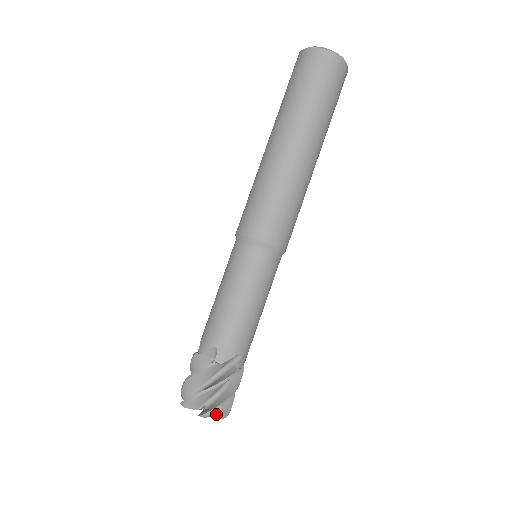
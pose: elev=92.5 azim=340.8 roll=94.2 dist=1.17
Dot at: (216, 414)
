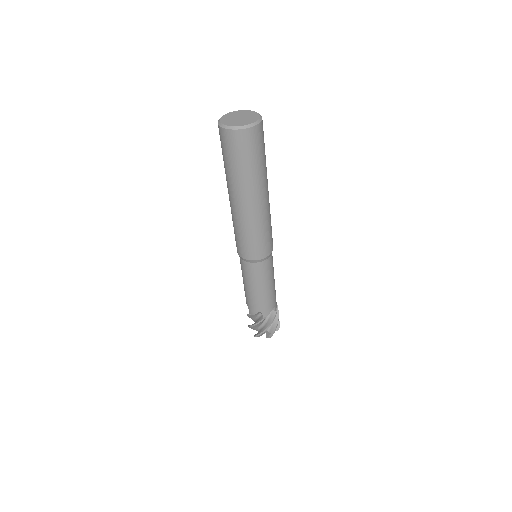
Dot at: occluded
